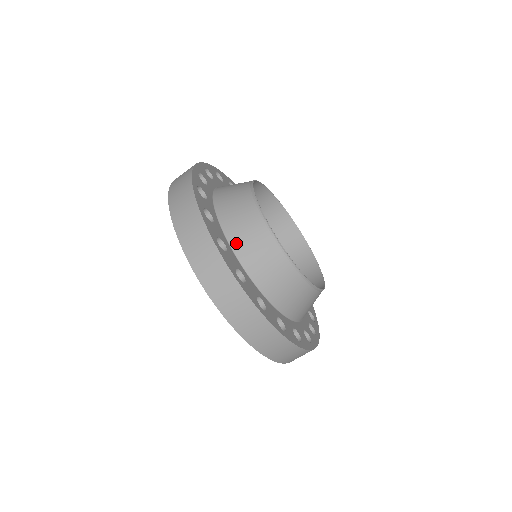
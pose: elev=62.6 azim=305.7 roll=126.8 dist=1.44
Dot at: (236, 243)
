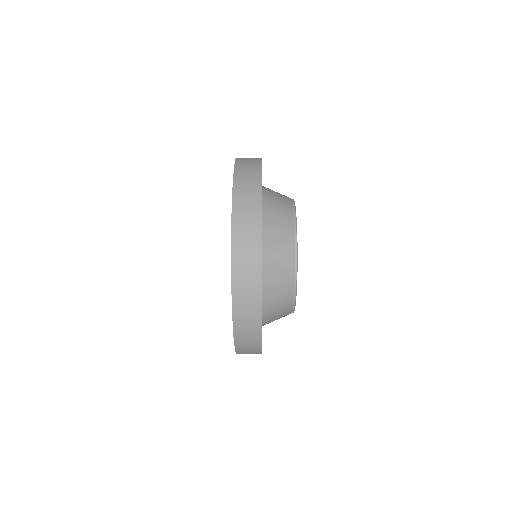
Dot at: (267, 320)
